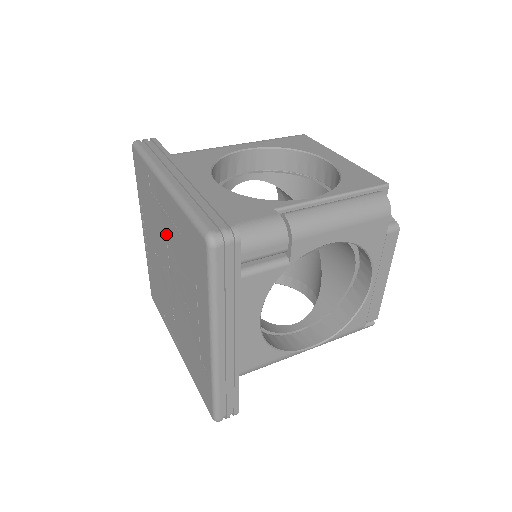
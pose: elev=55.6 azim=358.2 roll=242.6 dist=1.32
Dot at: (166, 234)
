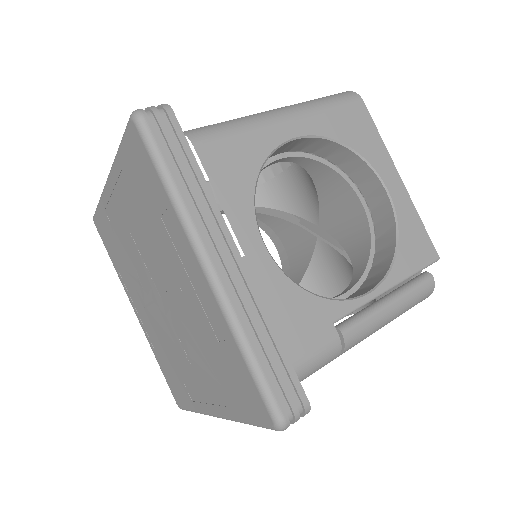
Dot at: (177, 284)
